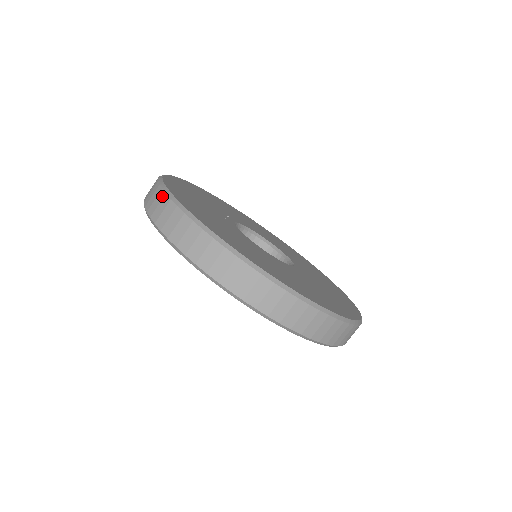
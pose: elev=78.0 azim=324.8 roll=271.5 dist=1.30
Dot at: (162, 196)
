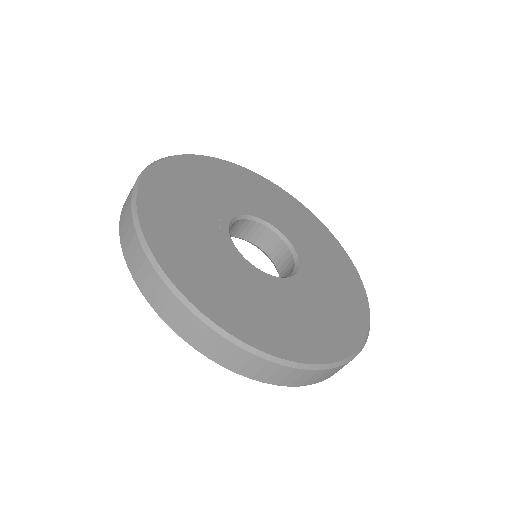
Dot at: (150, 270)
